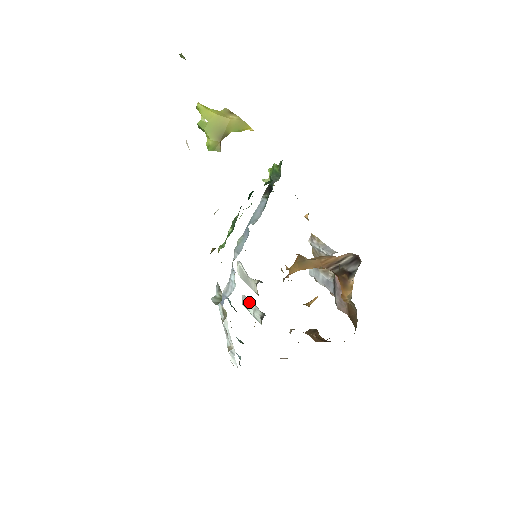
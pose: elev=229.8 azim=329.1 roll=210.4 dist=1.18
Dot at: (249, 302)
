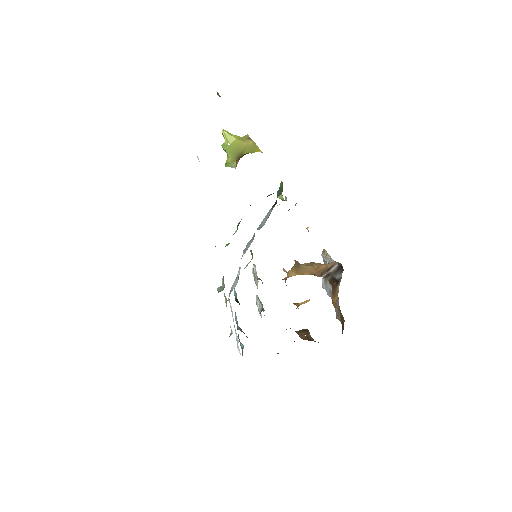
Dot at: (258, 300)
